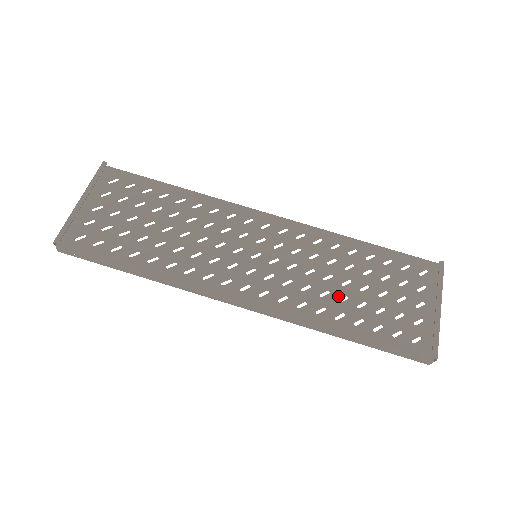
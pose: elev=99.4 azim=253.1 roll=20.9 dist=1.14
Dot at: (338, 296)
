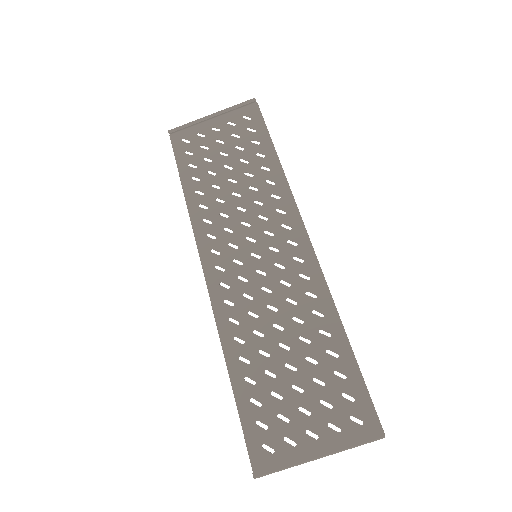
Dot at: (264, 347)
